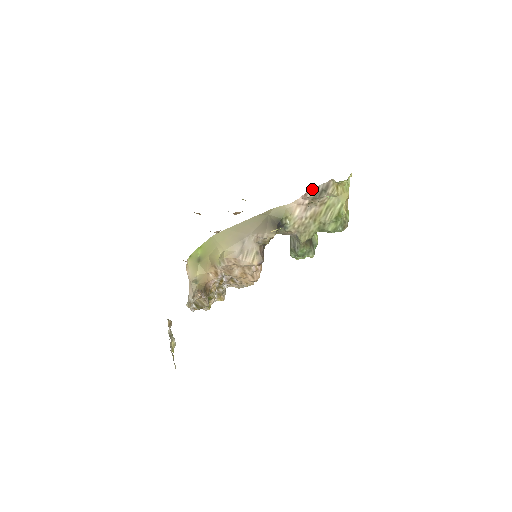
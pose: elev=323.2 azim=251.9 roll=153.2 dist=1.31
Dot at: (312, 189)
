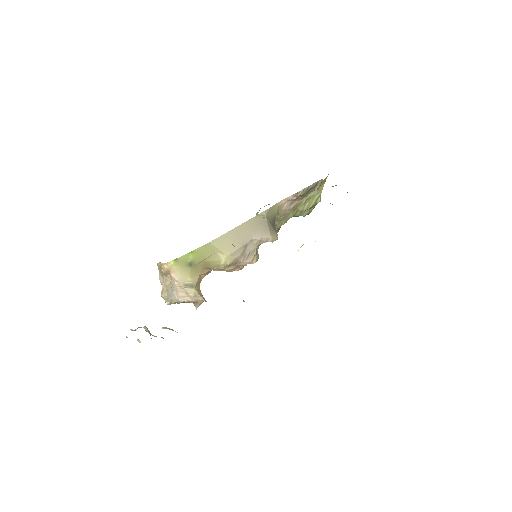
Dot at: (304, 188)
